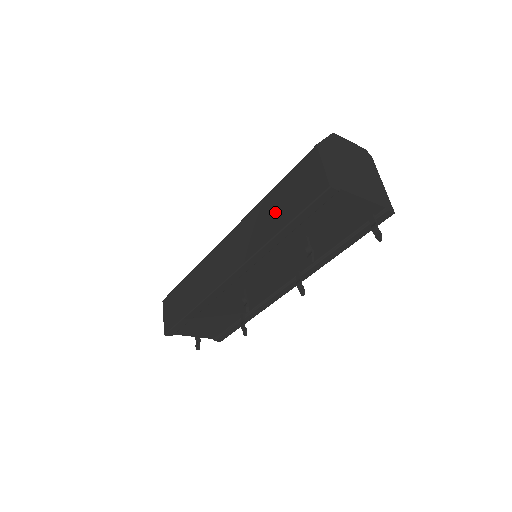
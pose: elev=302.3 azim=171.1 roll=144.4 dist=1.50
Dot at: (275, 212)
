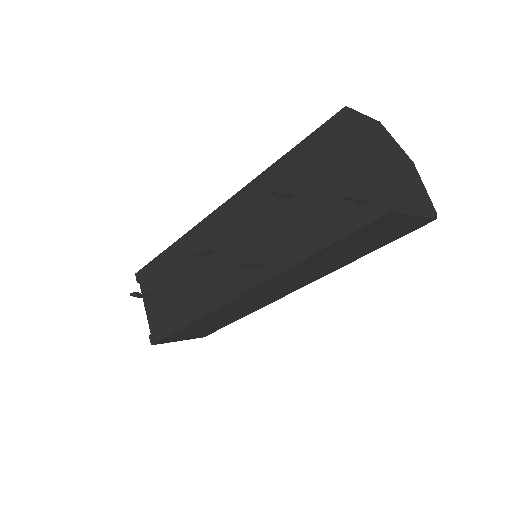
Dot at: occluded
